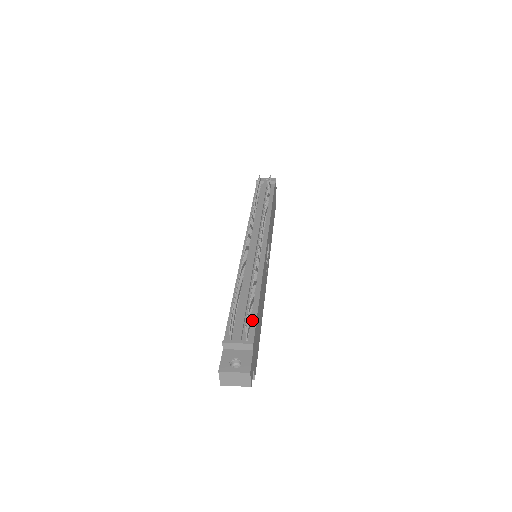
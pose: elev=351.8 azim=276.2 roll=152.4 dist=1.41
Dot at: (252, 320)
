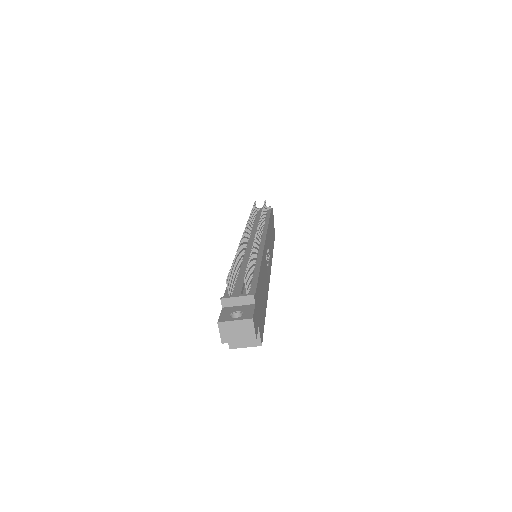
Dot at: (252, 283)
